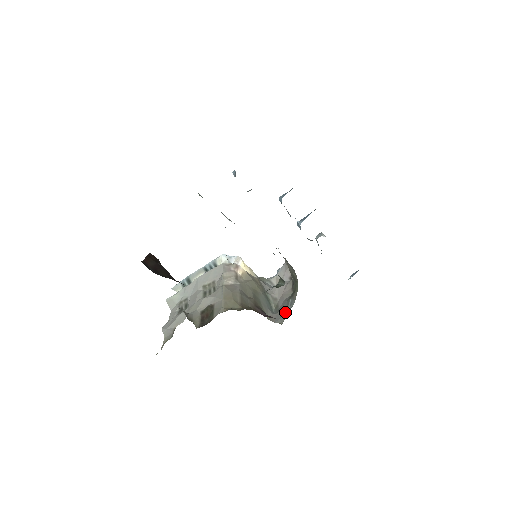
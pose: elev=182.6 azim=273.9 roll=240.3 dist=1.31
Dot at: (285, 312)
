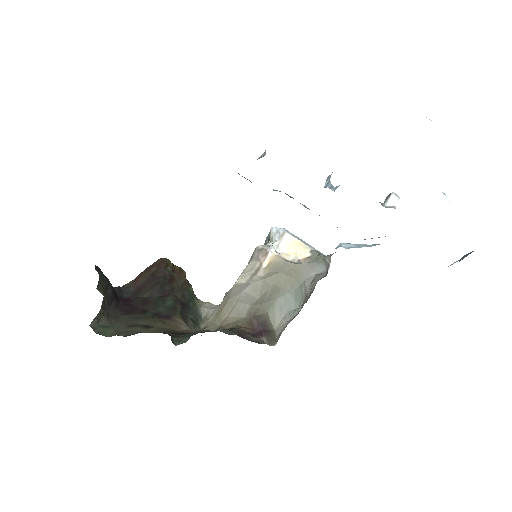
Dot at: occluded
